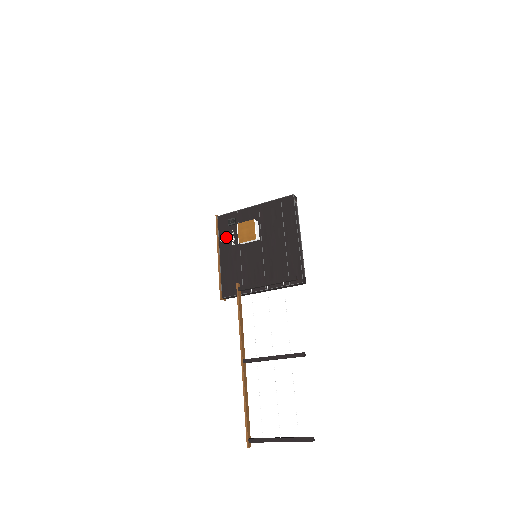
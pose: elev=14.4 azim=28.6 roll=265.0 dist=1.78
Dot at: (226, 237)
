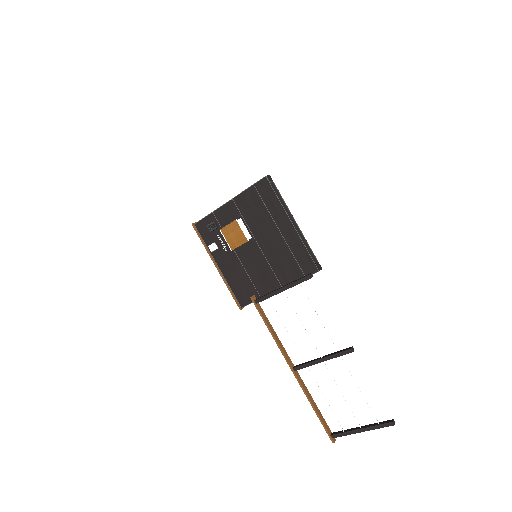
Dot at: (215, 245)
